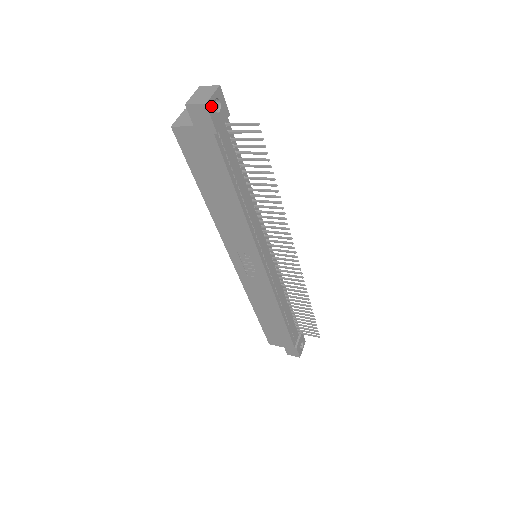
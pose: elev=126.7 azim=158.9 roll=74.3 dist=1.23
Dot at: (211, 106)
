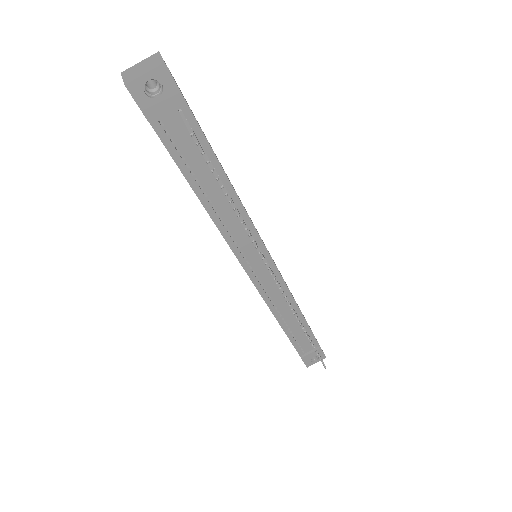
Dot at: (138, 88)
